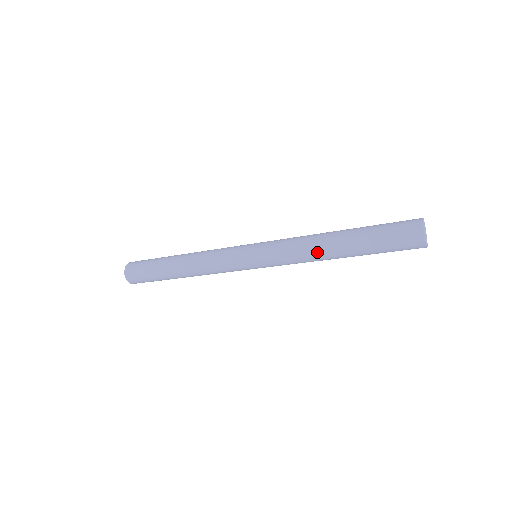
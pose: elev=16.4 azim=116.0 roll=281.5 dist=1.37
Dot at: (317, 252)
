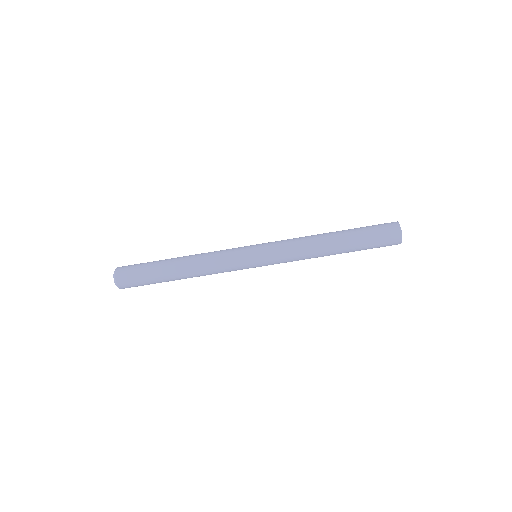
Dot at: (314, 236)
